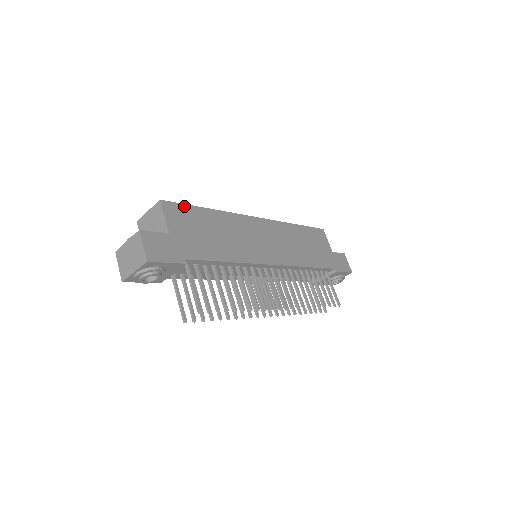
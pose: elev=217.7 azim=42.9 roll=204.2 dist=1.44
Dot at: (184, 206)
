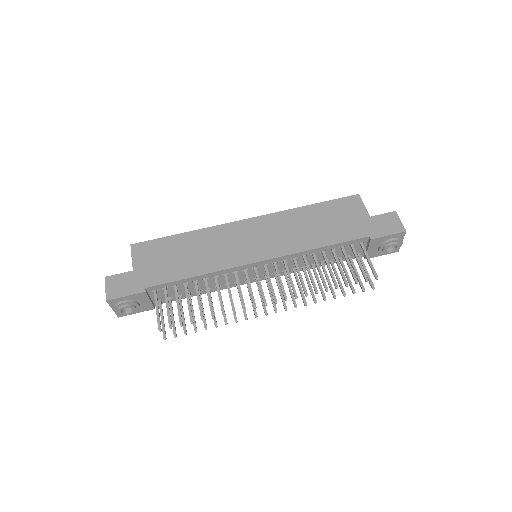
Dot at: (155, 241)
